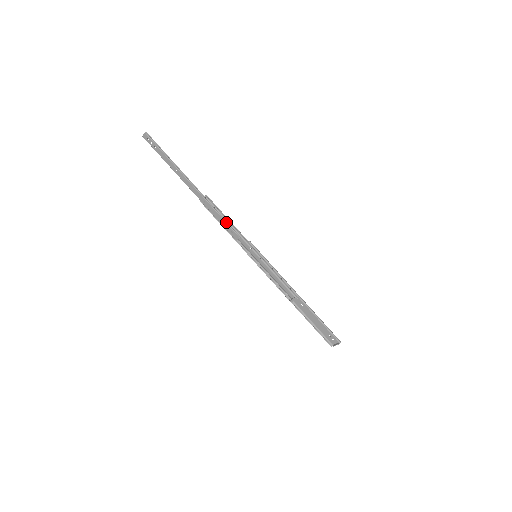
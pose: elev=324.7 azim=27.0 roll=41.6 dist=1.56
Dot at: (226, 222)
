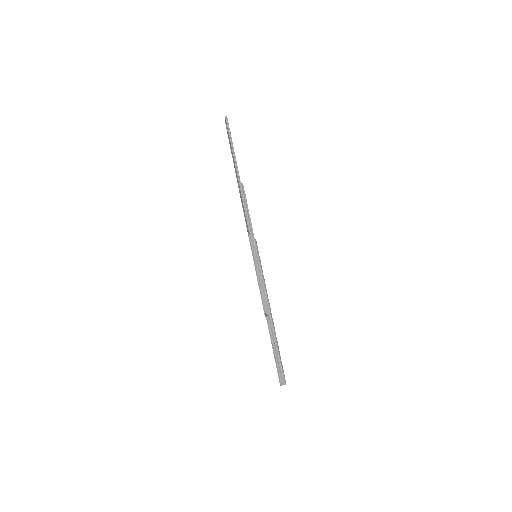
Dot at: (245, 213)
